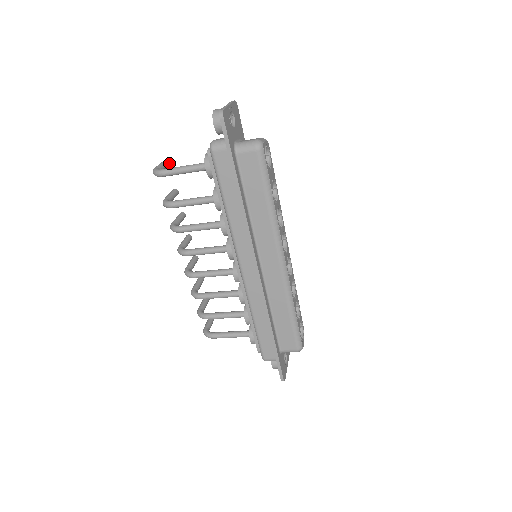
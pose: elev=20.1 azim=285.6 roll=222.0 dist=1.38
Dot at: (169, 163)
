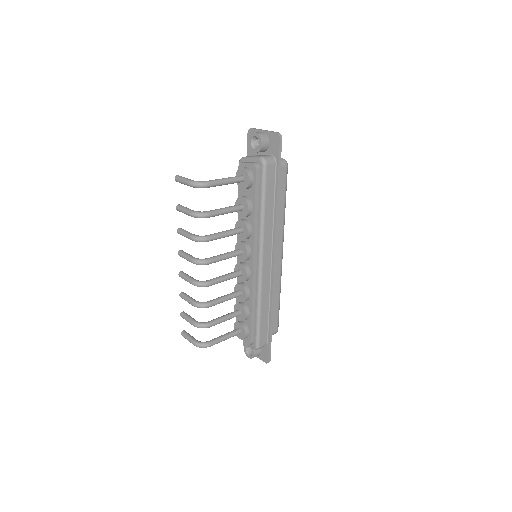
Dot at: occluded
